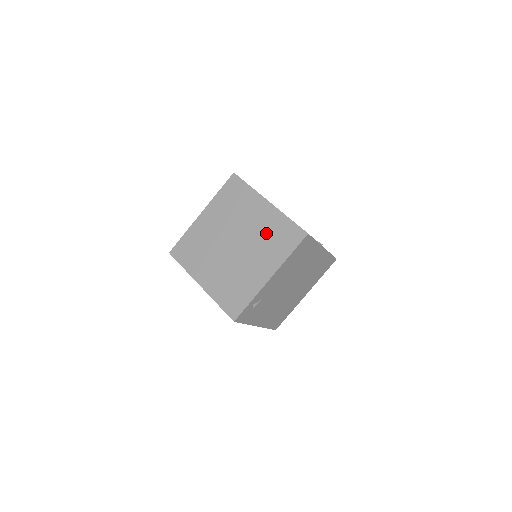
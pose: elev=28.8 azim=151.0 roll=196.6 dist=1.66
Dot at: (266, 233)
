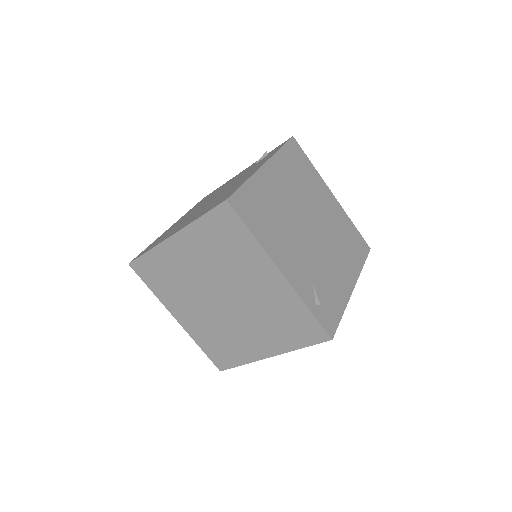
Dot at: (215, 255)
